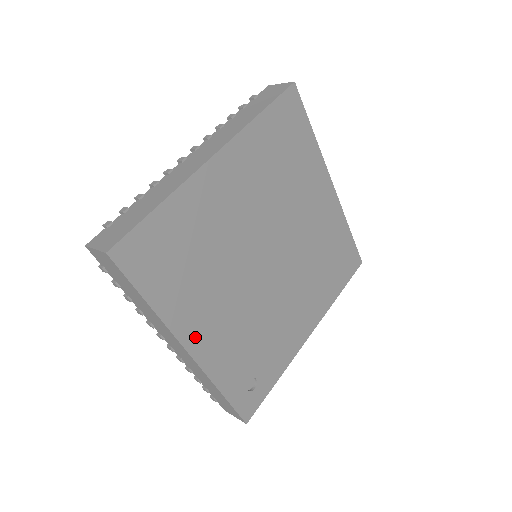
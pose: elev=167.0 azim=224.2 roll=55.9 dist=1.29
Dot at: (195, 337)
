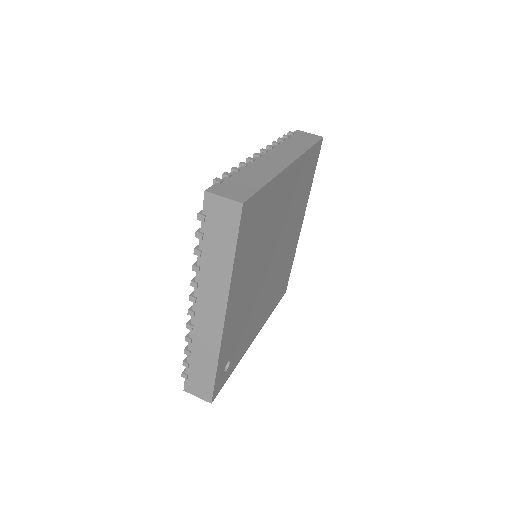
Dot at: (232, 305)
